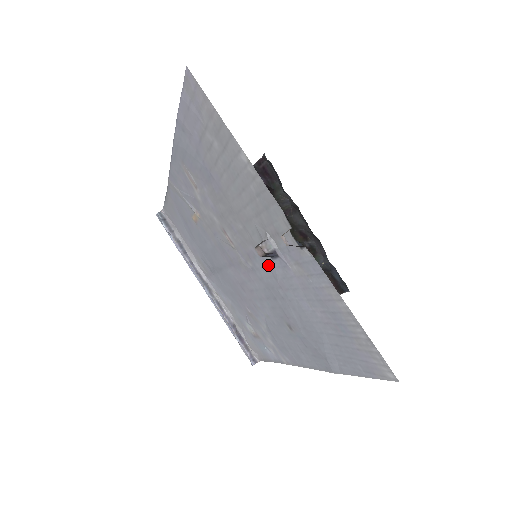
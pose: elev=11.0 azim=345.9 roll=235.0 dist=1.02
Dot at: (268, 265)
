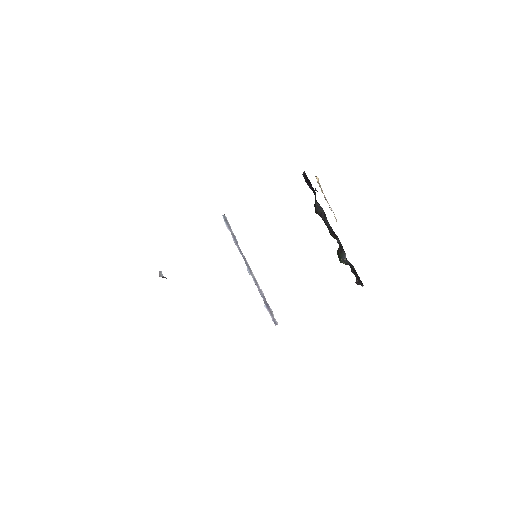
Dot at: occluded
